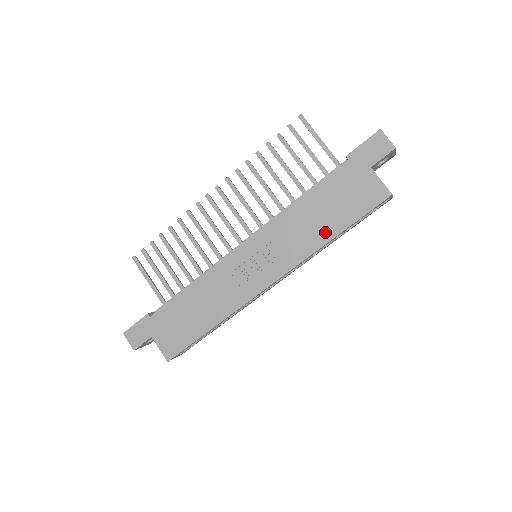
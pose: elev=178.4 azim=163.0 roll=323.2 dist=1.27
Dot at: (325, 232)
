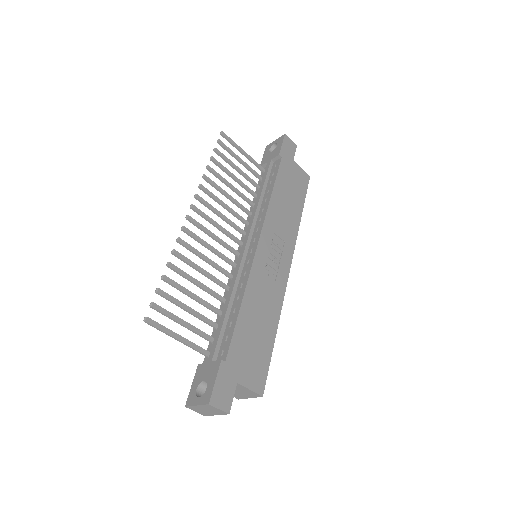
Dot at: (296, 212)
